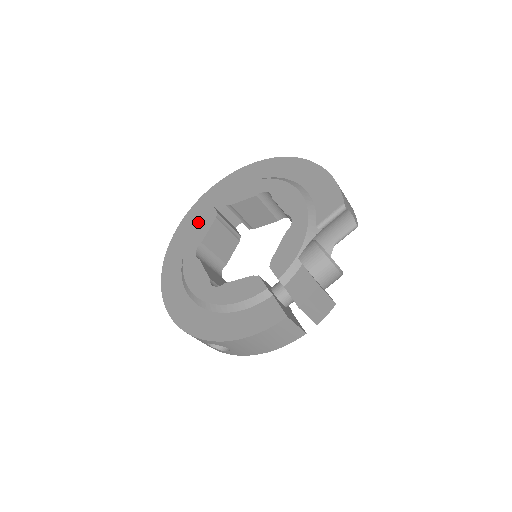
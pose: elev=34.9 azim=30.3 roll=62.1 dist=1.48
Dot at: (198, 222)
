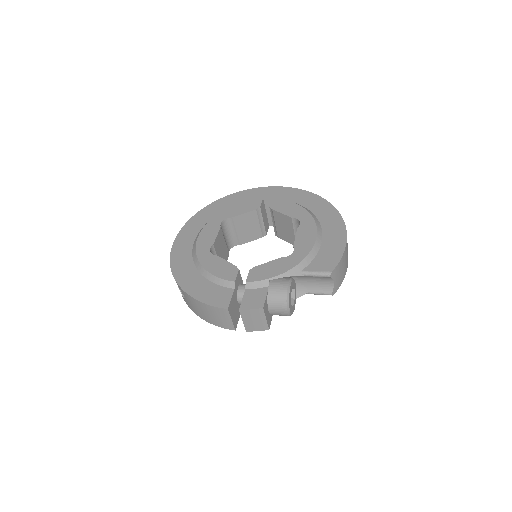
Dot at: (244, 202)
